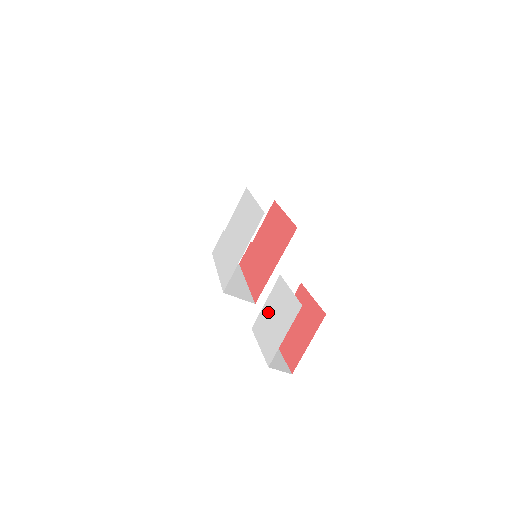
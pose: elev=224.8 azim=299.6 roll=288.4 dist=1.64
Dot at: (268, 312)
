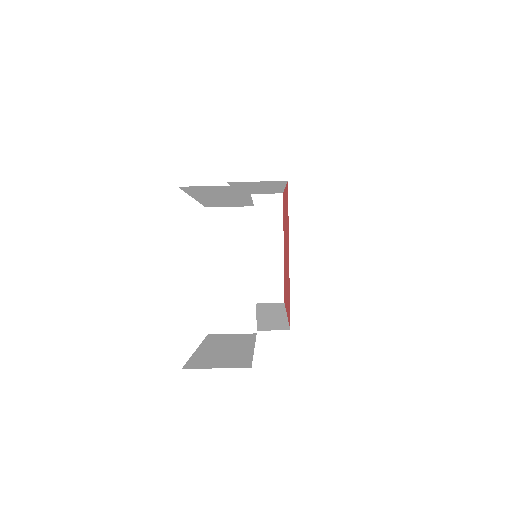
Dot at: occluded
